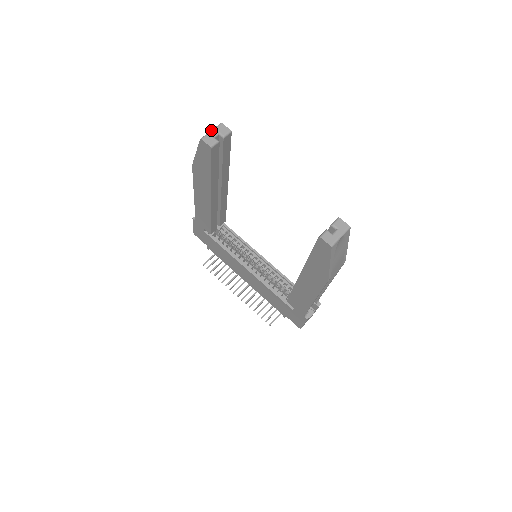
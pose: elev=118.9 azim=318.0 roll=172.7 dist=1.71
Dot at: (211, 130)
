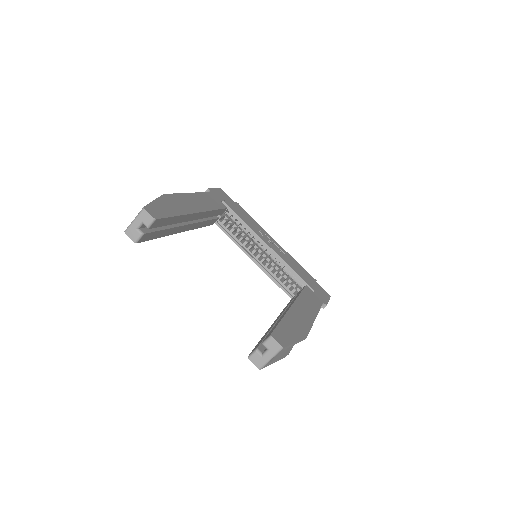
Dot at: (134, 219)
